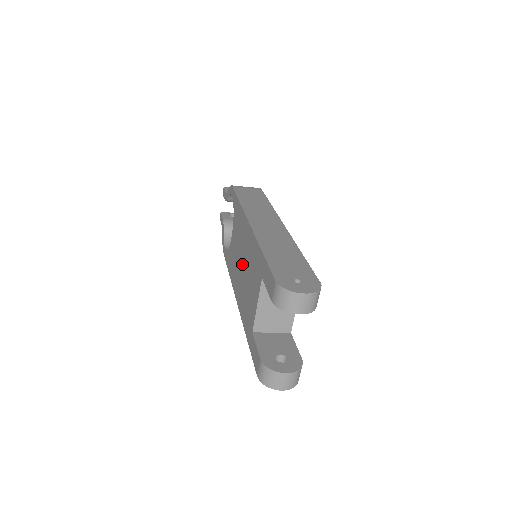
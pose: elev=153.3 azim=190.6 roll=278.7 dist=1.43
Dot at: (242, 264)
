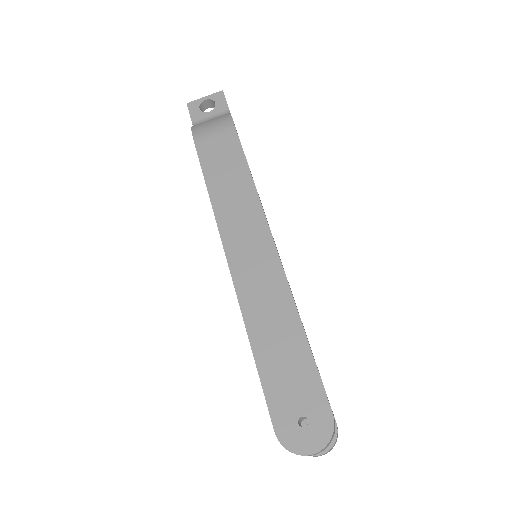
Dot at: occluded
